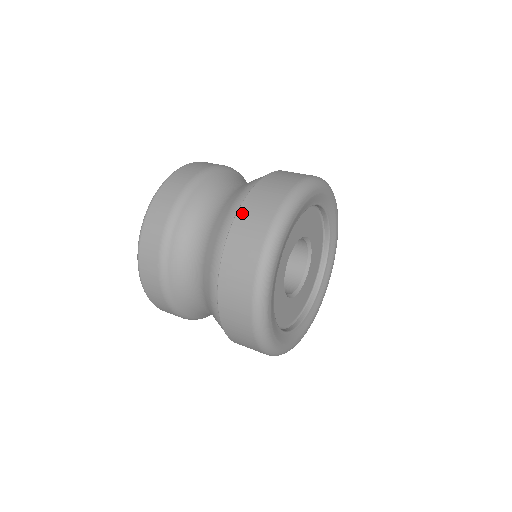
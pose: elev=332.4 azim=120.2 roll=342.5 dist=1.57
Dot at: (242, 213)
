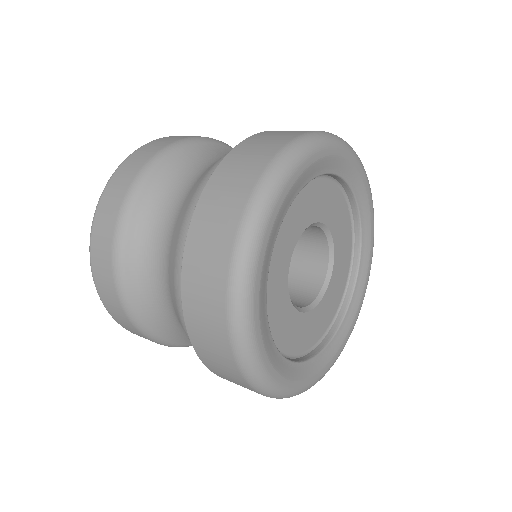
Dot at: (203, 204)
